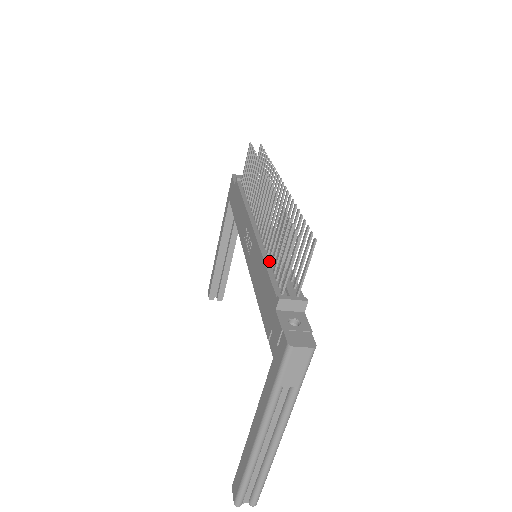
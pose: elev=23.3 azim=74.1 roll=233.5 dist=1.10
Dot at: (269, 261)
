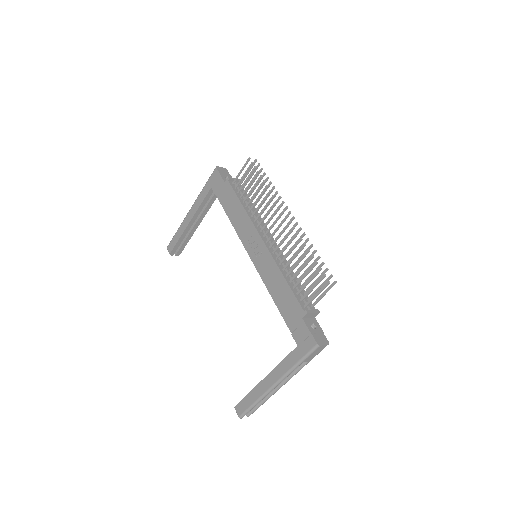
Dot at: (287, 277)
